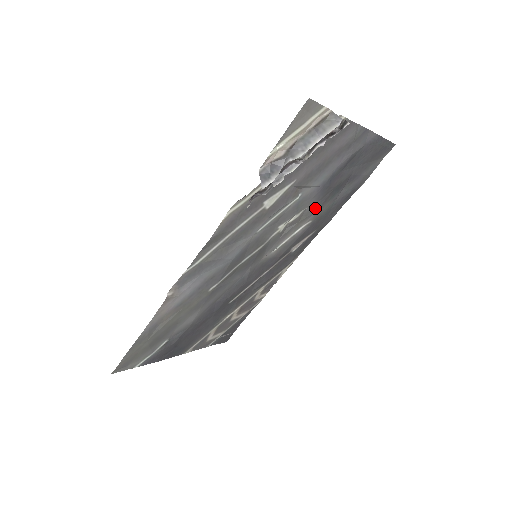
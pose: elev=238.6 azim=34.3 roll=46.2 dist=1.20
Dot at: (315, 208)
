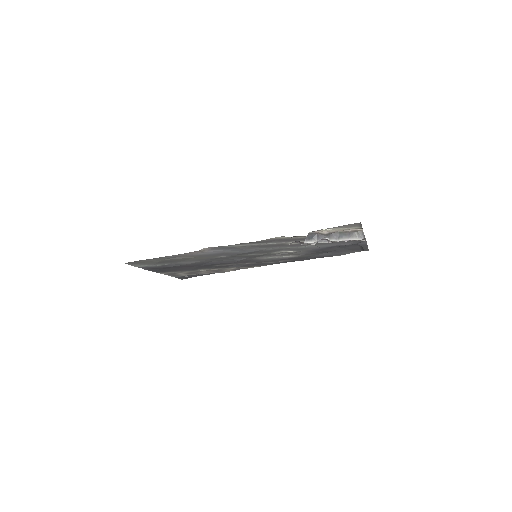
Dot at: (305, 253)
